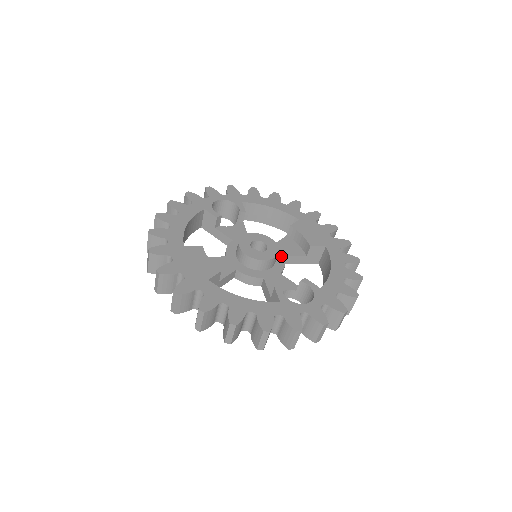
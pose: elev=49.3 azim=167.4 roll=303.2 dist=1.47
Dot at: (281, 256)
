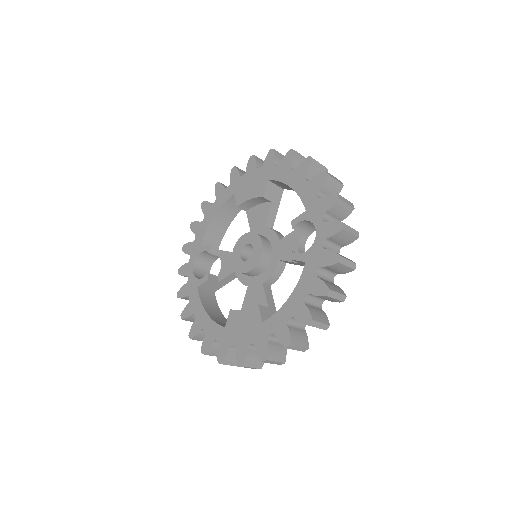
Dot at: (264, 230)
